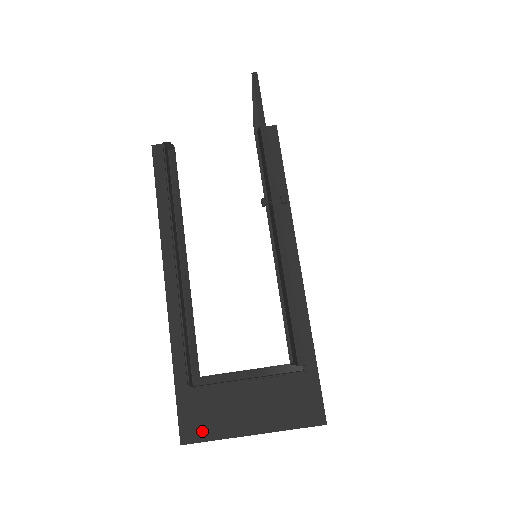
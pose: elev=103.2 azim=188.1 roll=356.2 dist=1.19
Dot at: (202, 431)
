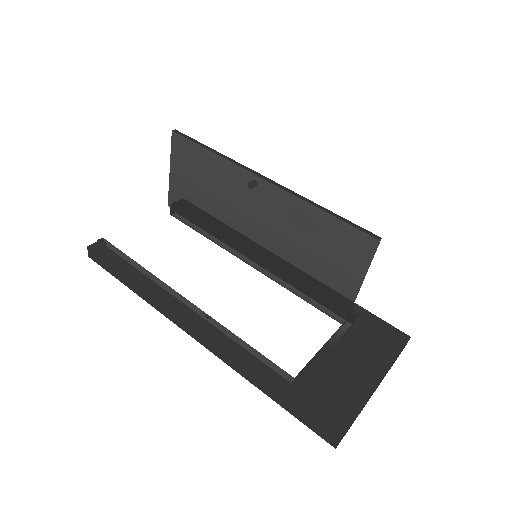
Dot at: (343, 412)
